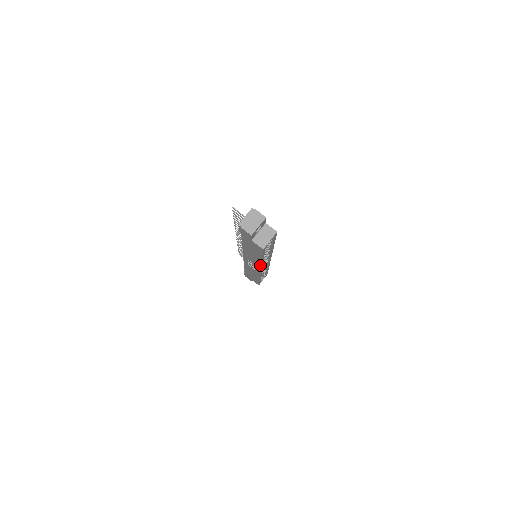
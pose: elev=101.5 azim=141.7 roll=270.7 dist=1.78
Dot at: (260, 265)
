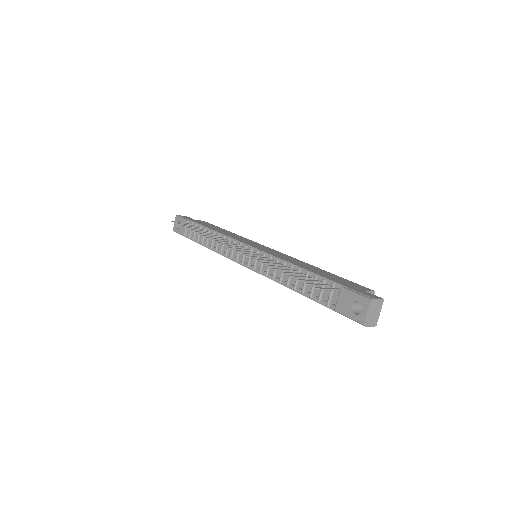
Dot at: occluded
